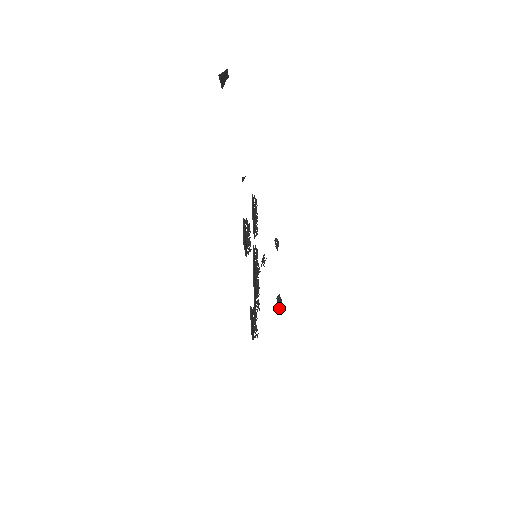
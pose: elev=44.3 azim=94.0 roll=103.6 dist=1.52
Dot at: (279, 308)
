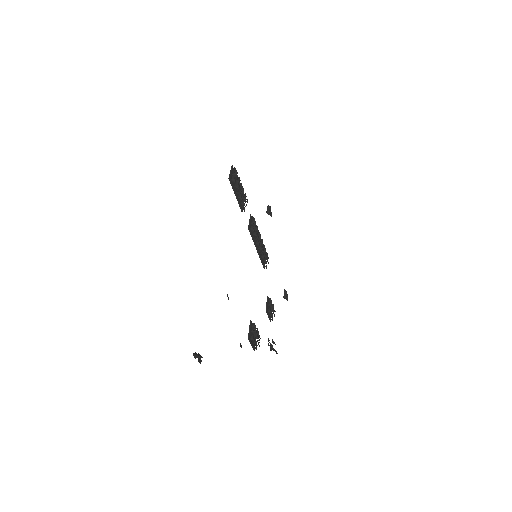
Dot at: occluded
